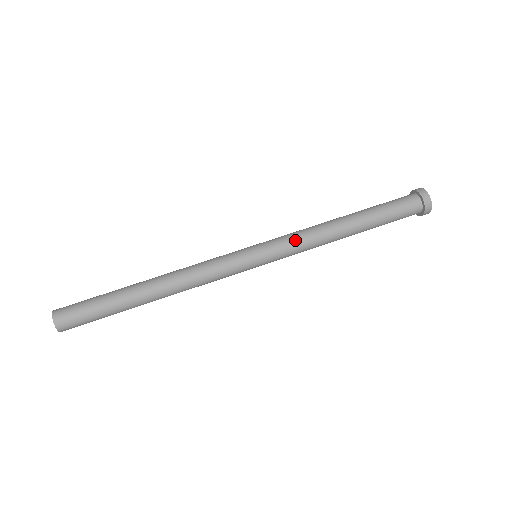
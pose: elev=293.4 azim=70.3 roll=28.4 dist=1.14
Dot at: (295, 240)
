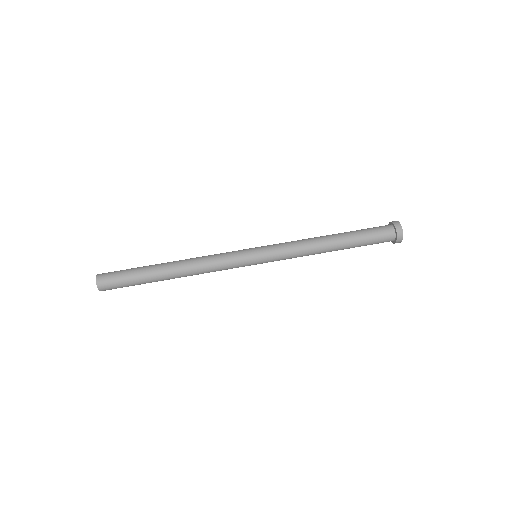
Dot at: (289, 256)
